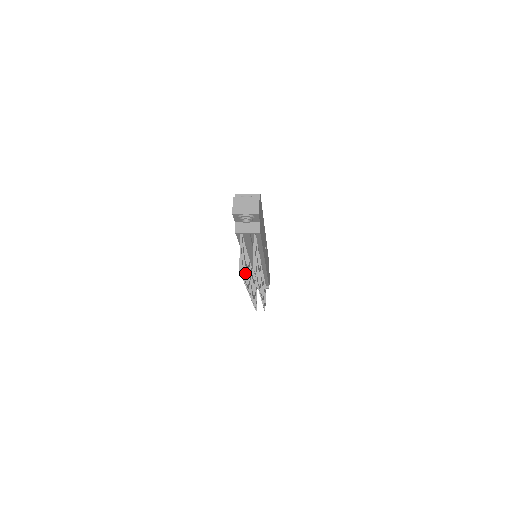
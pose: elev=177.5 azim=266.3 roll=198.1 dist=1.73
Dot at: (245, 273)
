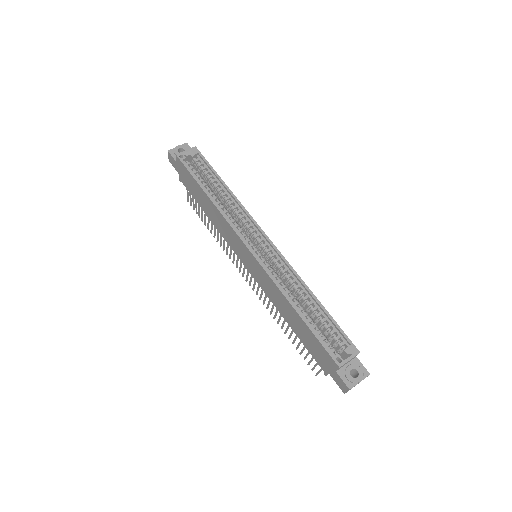
Dot at: occluded
